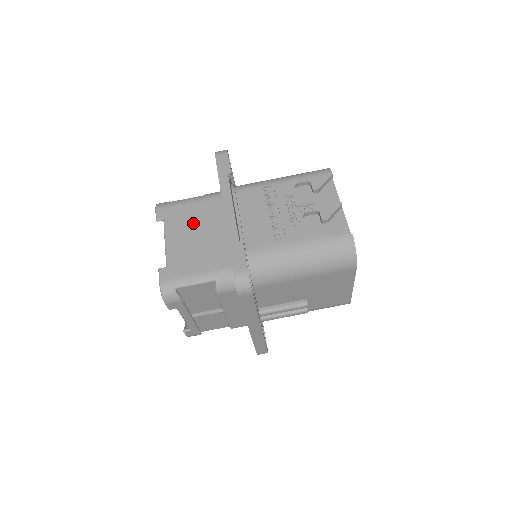
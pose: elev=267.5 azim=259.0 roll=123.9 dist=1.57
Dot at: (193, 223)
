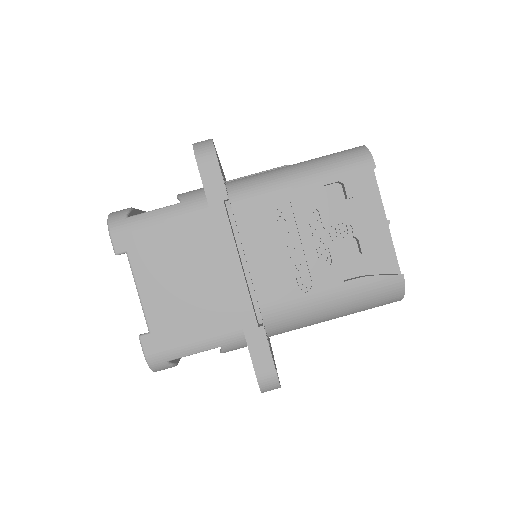
Dot at: (173, 259)
